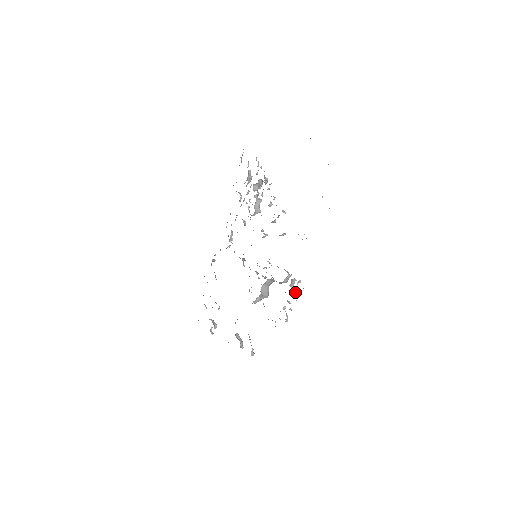
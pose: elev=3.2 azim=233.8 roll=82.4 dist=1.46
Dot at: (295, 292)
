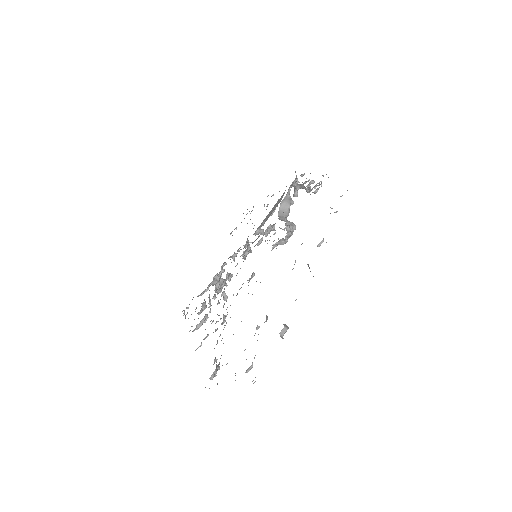
Dot at: (302, 182)
